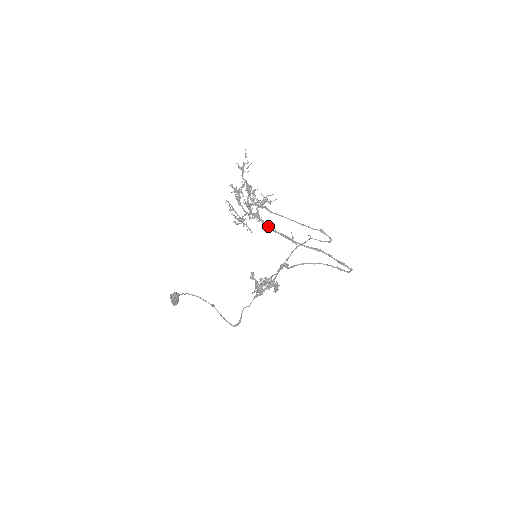
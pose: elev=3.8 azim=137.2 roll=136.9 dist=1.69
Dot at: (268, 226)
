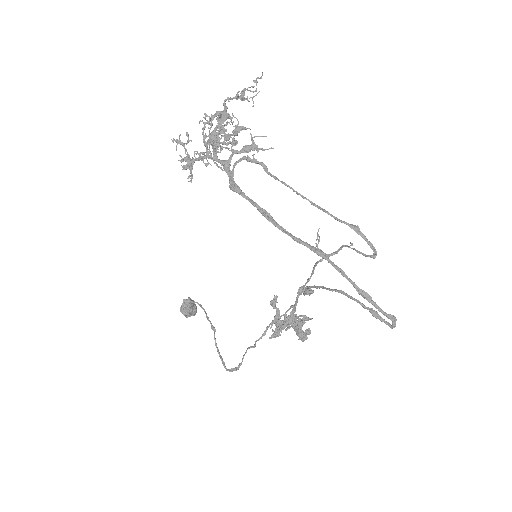
Dot at: (234, 184)
